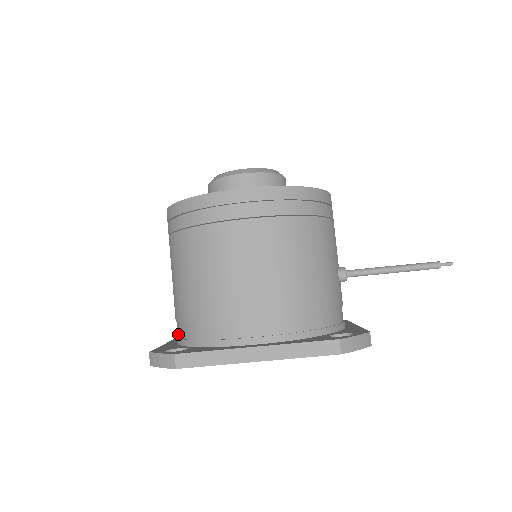
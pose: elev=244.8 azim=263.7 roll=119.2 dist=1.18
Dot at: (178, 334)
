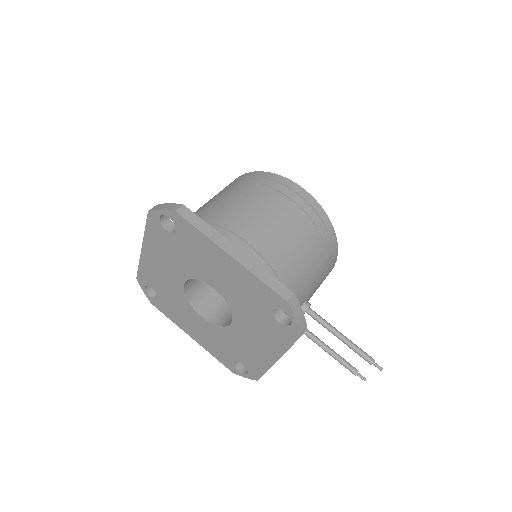
Dot at: occluded
